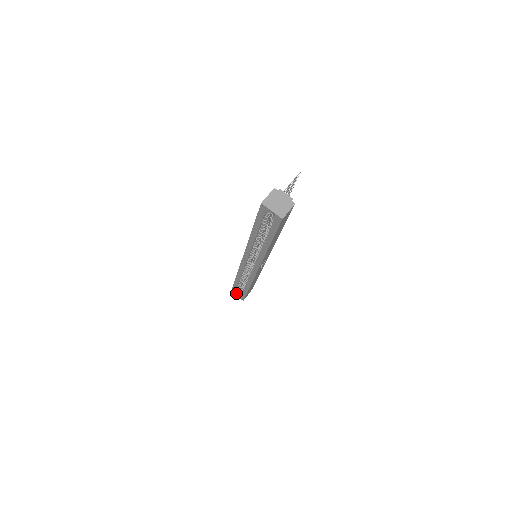
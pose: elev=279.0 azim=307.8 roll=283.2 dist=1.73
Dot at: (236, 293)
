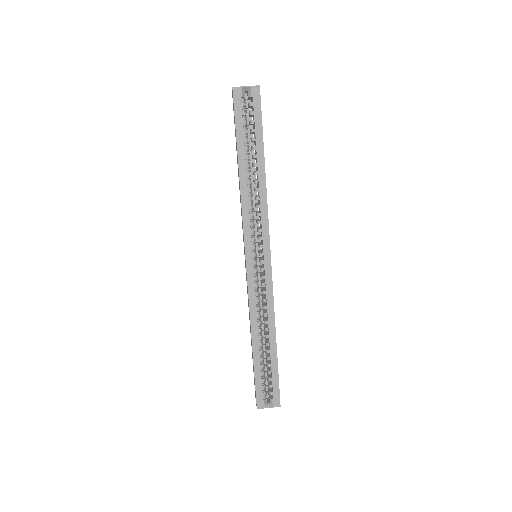
Dot at: (264, 402)
